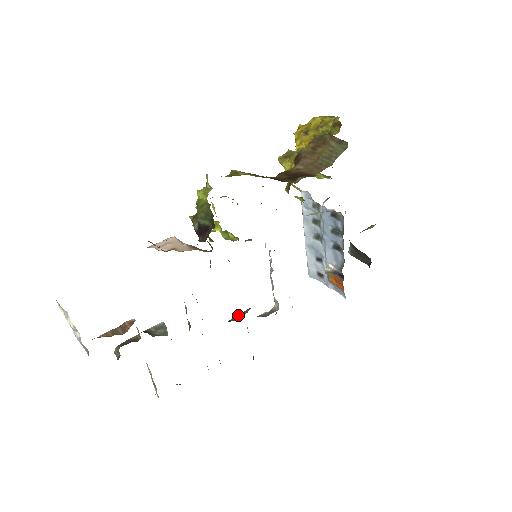
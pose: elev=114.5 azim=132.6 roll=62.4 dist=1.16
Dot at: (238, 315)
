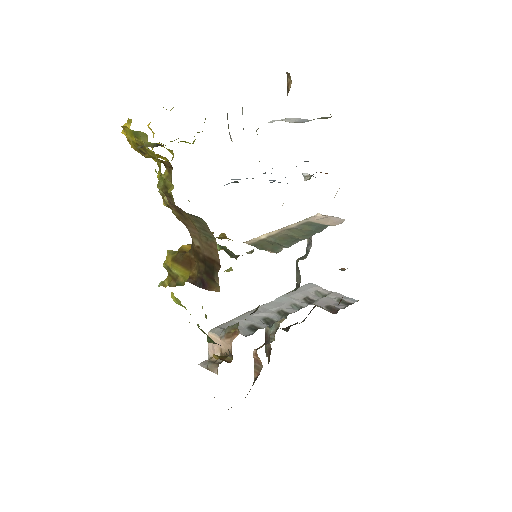
Dot at: (296, 275)
